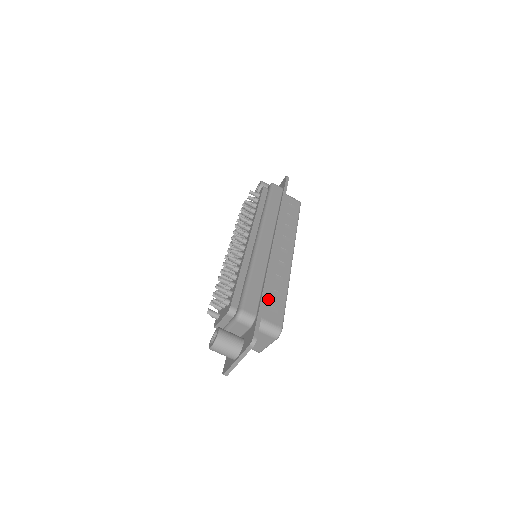
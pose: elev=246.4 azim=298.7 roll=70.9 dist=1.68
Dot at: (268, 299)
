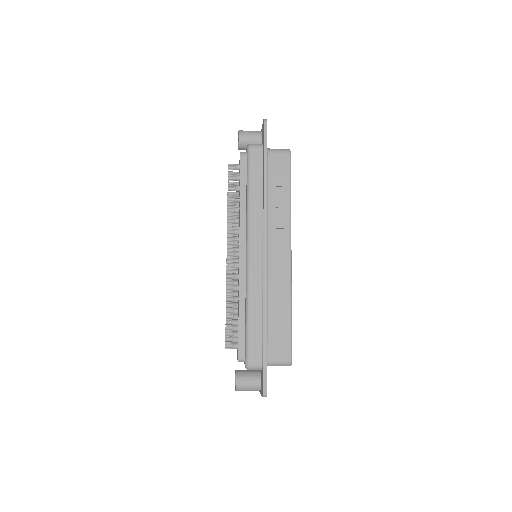
Dot at: (272, 332)
